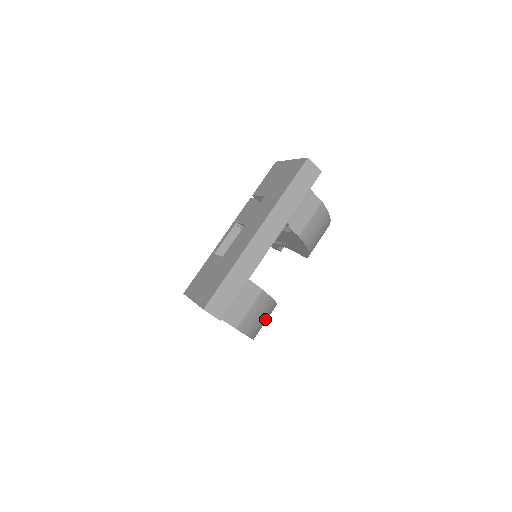
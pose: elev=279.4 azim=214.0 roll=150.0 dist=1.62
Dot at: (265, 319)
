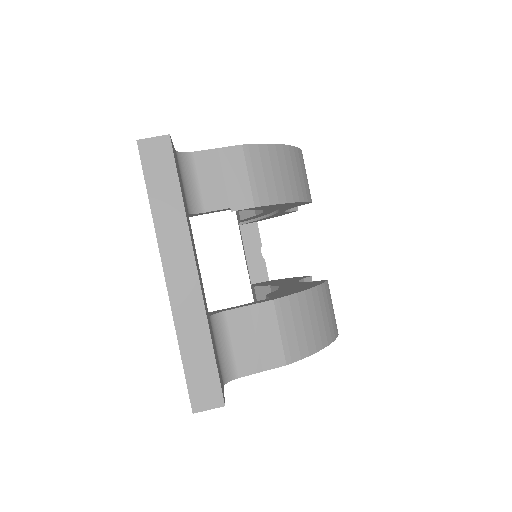
Dot at: (321, 313)
